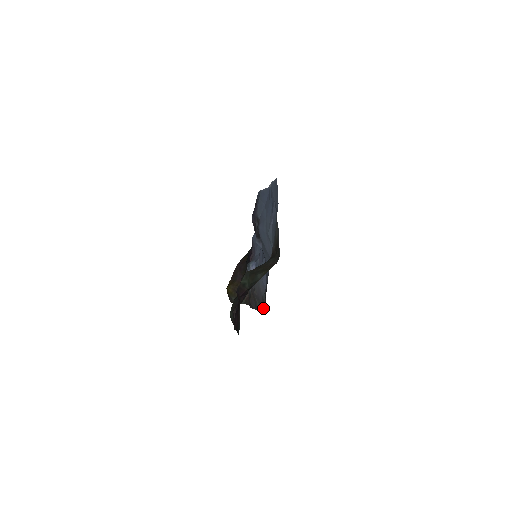
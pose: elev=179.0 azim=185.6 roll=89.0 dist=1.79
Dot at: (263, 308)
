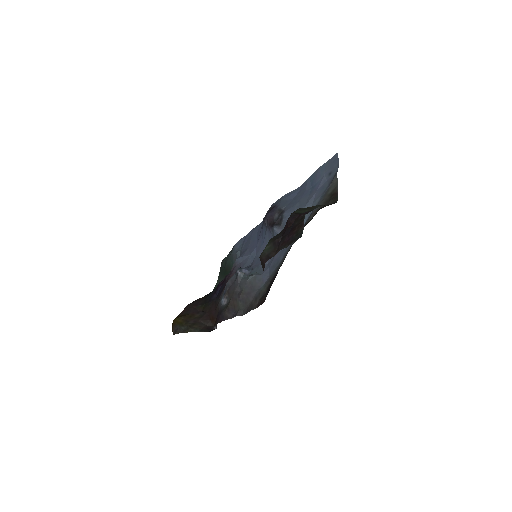
Dot at: (256, 302)
